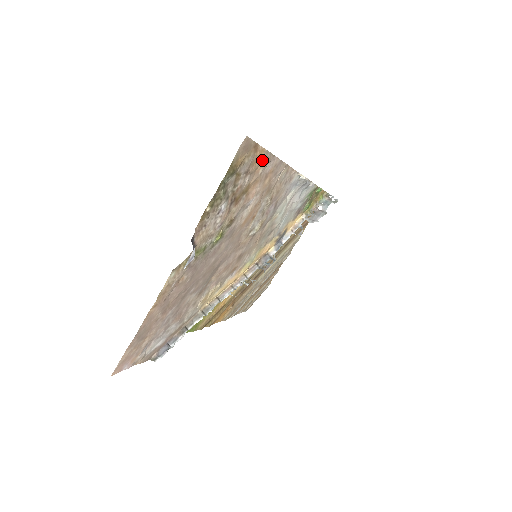
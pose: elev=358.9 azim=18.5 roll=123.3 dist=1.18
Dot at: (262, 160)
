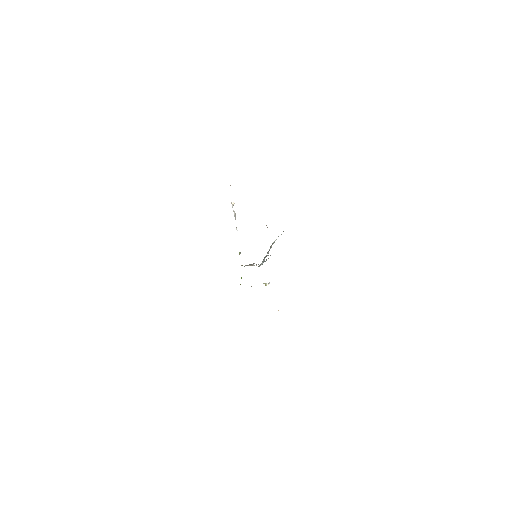
Dot at: occluded
